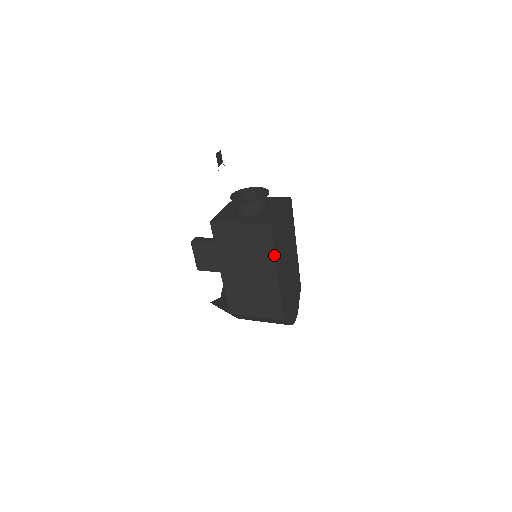
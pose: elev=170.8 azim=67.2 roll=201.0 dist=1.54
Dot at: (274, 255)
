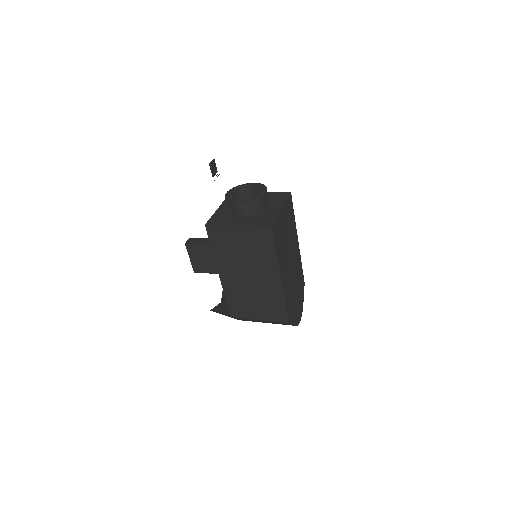
Dot at: (276, 258)
